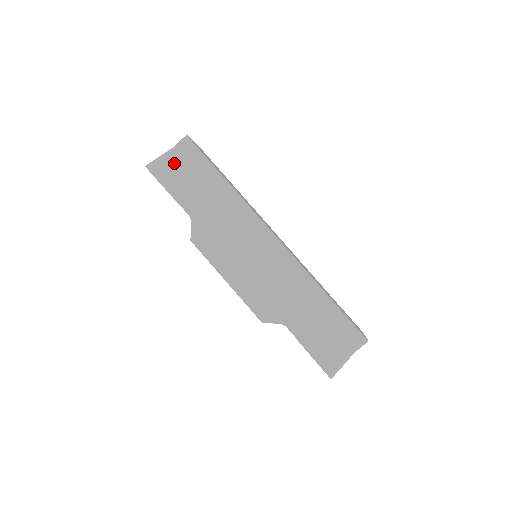
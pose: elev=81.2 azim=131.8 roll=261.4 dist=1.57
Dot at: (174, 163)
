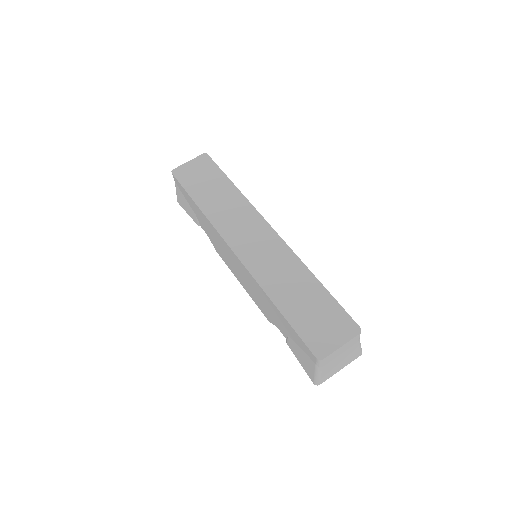
Dot at: (181, 195)
